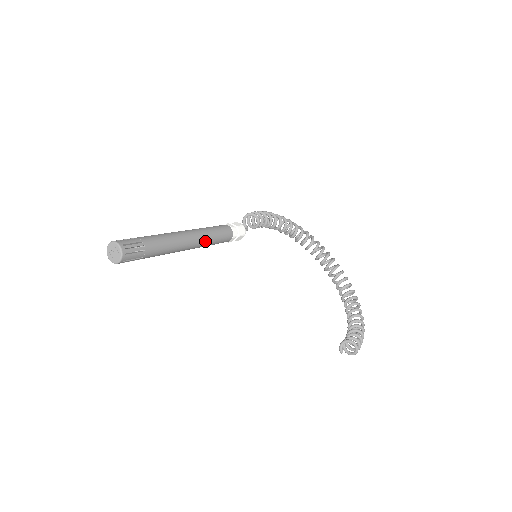
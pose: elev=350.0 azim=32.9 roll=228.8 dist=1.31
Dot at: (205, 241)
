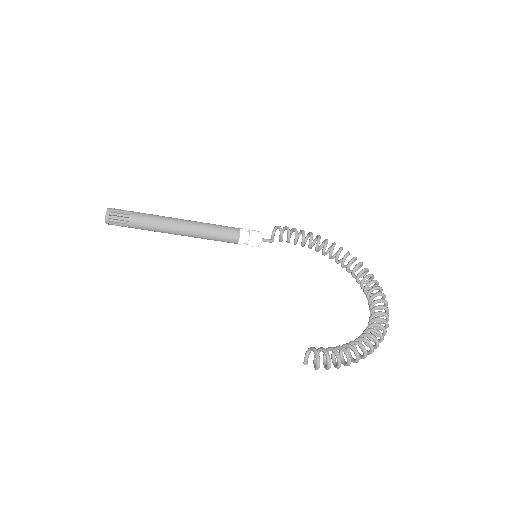
Dot at: (200, 231)
